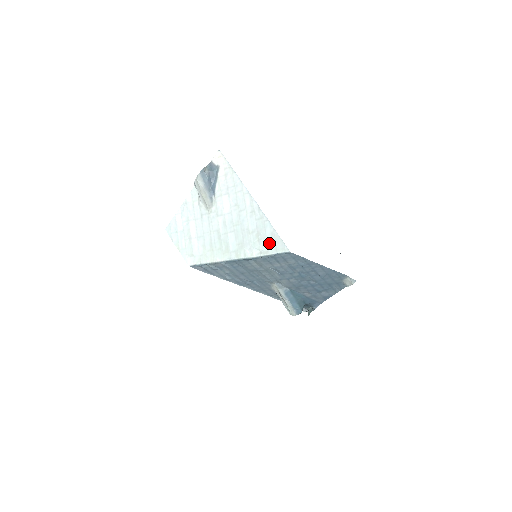
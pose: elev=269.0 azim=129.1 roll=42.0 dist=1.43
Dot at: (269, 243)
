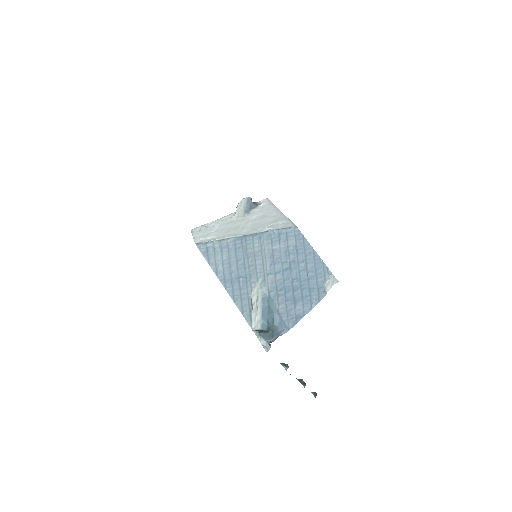
Dot at: (280, 225)
